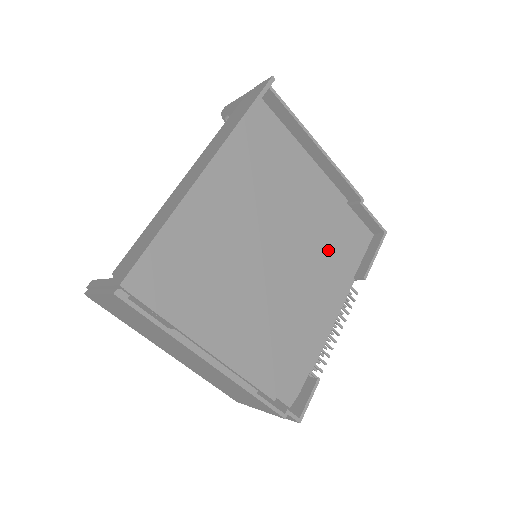
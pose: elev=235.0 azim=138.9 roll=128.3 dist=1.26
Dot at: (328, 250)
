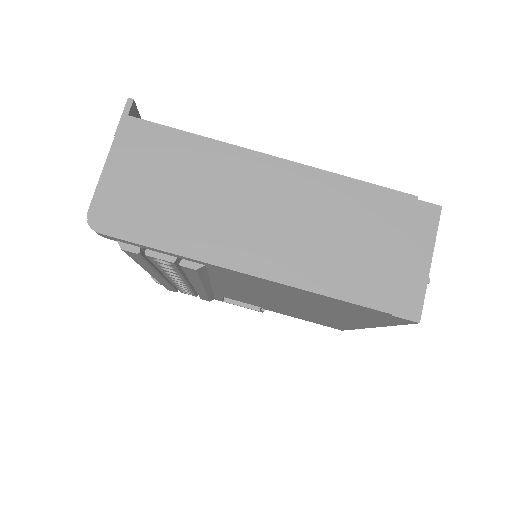
Dot at: occluded
